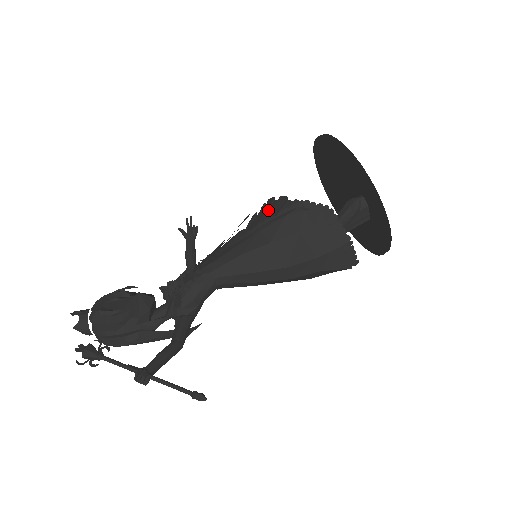
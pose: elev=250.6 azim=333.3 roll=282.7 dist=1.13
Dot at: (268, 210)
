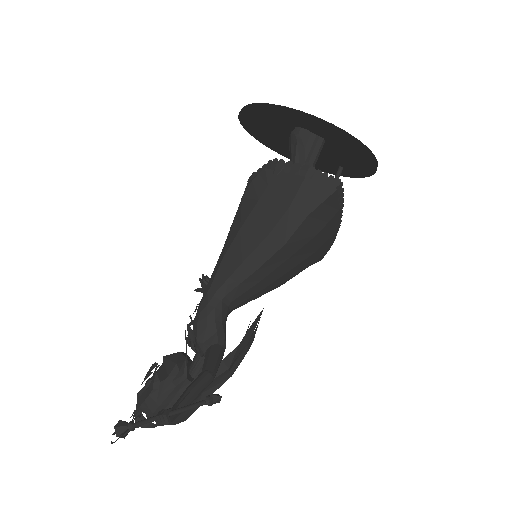
Dot at: occluded
